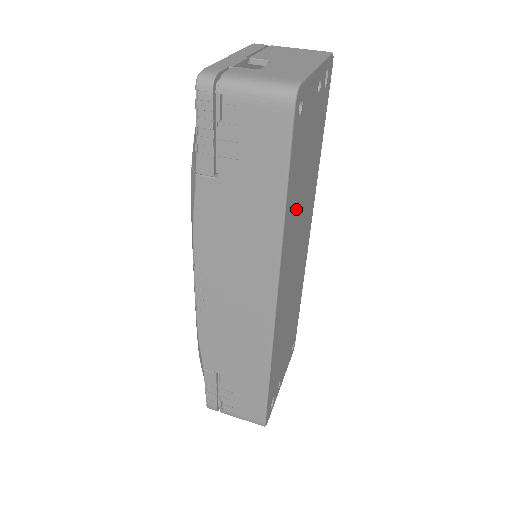
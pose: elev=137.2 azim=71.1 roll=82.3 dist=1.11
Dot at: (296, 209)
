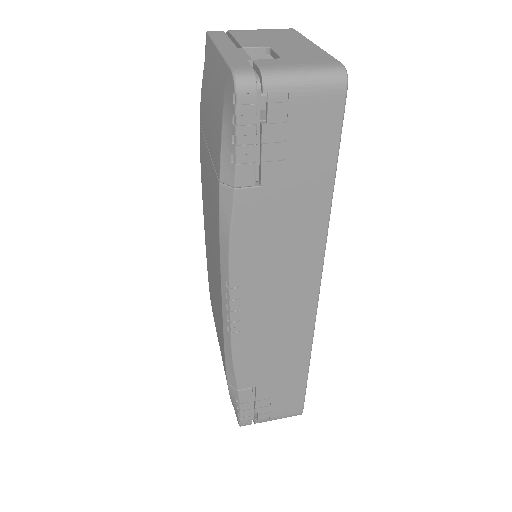
Dot at: occluded
